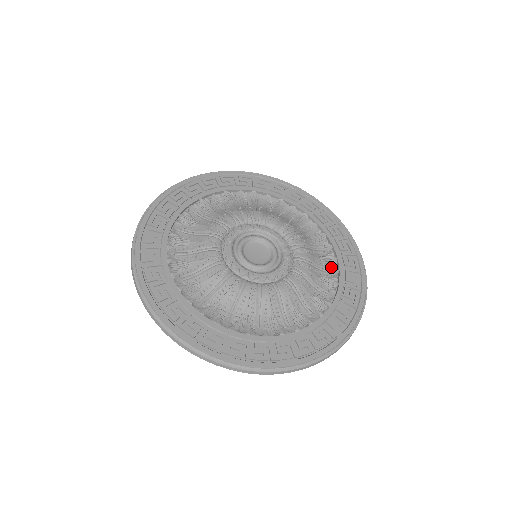
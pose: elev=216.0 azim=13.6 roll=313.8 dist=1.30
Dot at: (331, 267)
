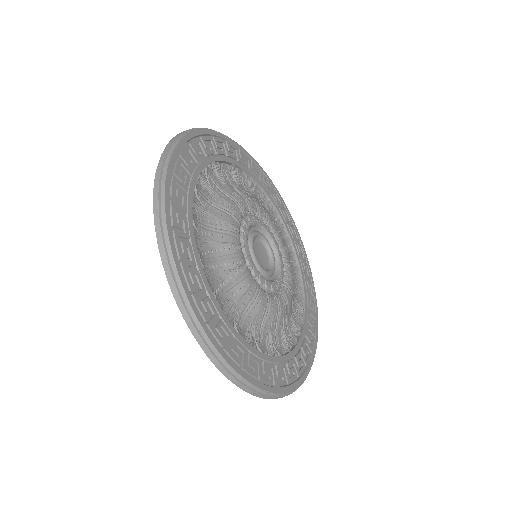
Dot at: (299, 314)
